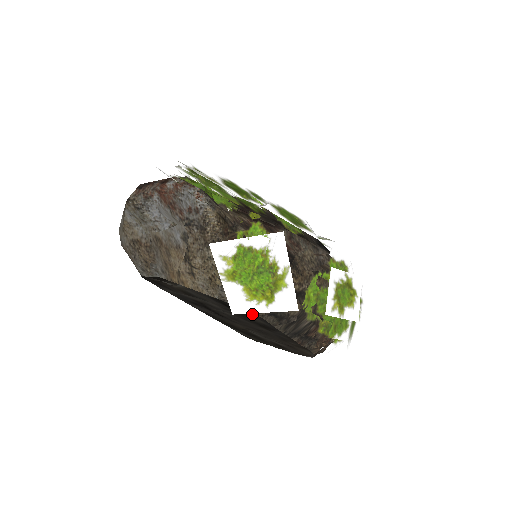
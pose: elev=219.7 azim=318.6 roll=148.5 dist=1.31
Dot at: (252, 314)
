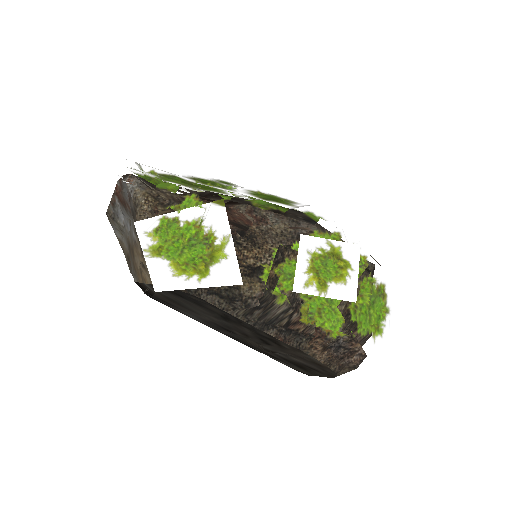
Dot at: (193, 296)
